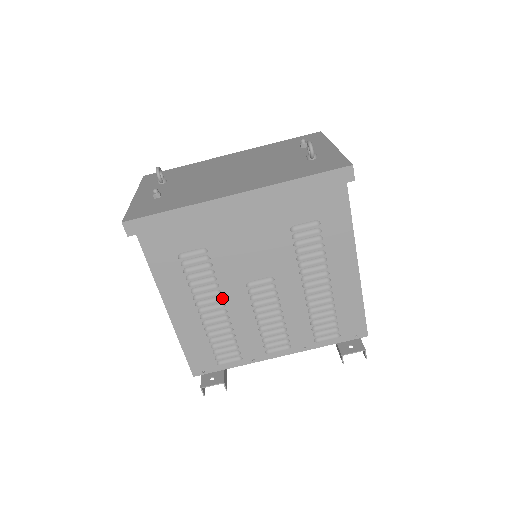
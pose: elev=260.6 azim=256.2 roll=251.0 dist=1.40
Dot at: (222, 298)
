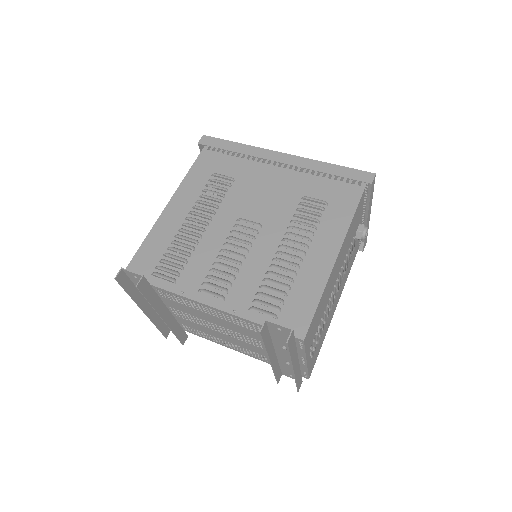
Dot at: (212, 218)
